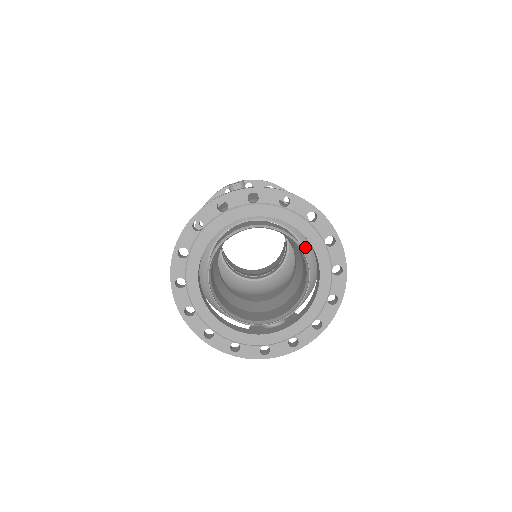
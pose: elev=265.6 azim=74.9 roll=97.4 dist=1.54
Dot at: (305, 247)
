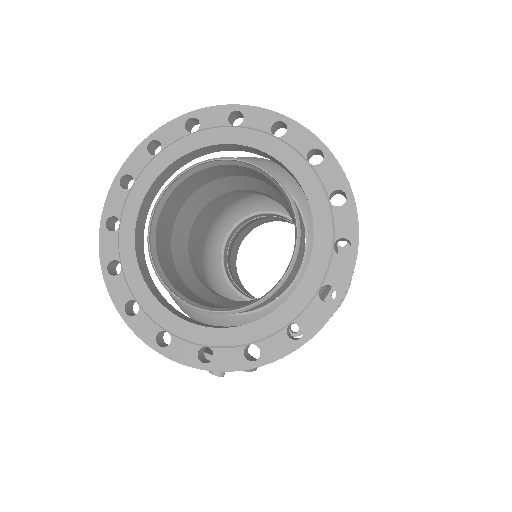
Dot at: (310, 251)
